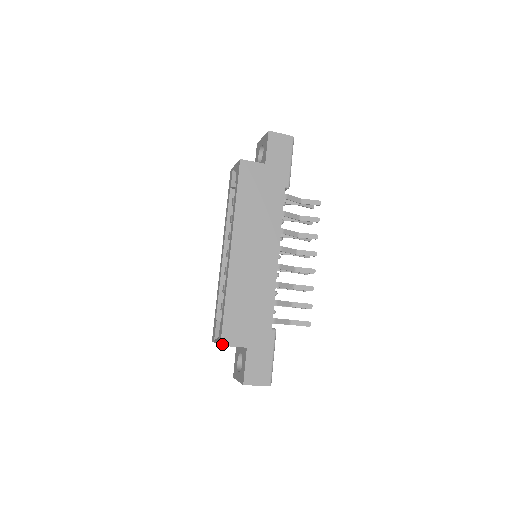
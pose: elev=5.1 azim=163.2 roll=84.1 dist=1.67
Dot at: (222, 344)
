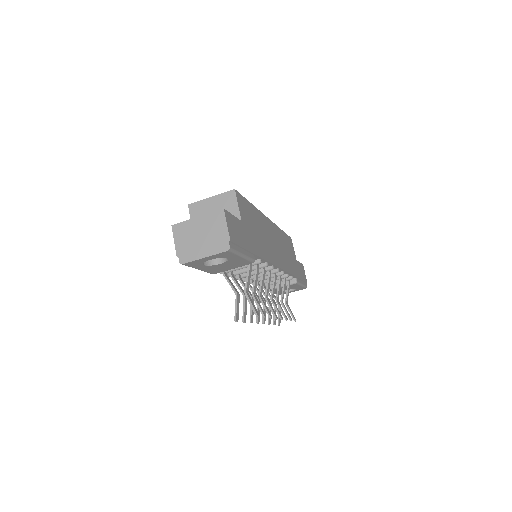
Dot at: (236, 192)
